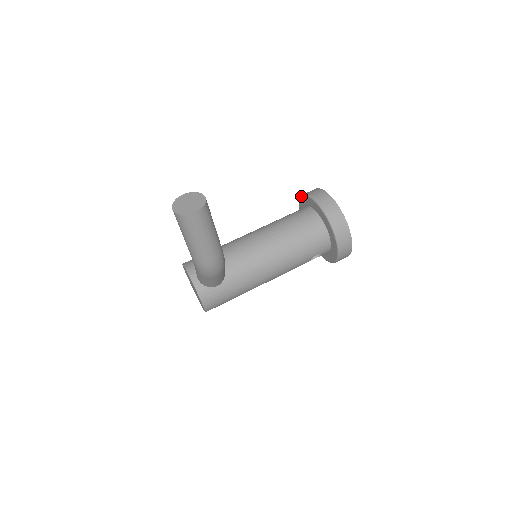
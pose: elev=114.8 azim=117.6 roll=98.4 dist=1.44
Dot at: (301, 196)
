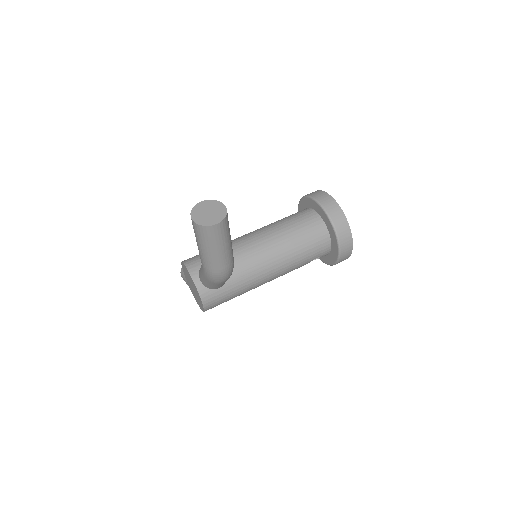
Dot at: (303, 197)
